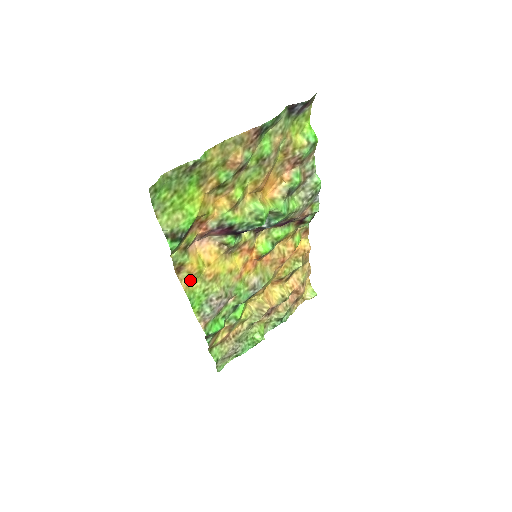
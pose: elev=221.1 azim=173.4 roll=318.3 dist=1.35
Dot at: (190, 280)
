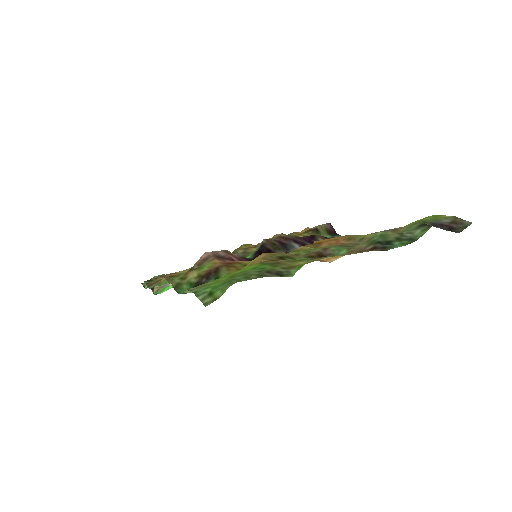
Dot at: (173, 275)
